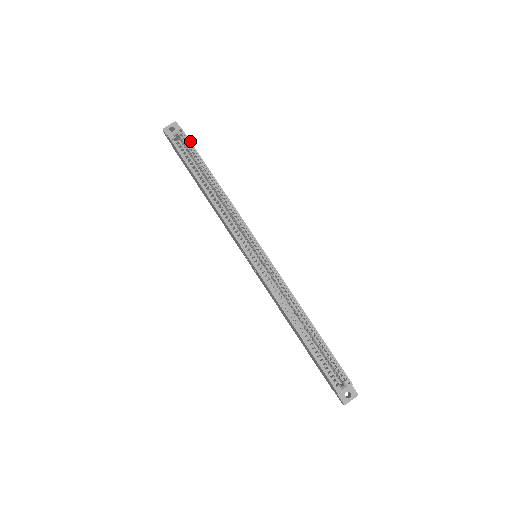
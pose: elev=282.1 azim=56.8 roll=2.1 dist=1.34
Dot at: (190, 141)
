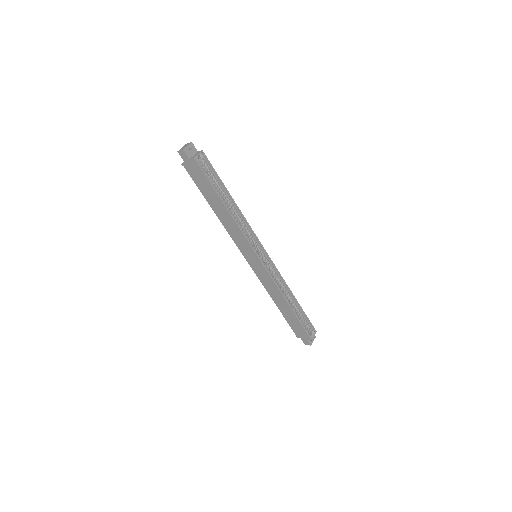
Dot at: (211, 164)
